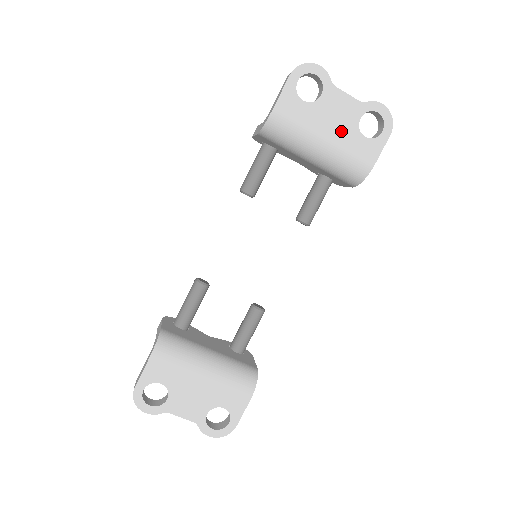
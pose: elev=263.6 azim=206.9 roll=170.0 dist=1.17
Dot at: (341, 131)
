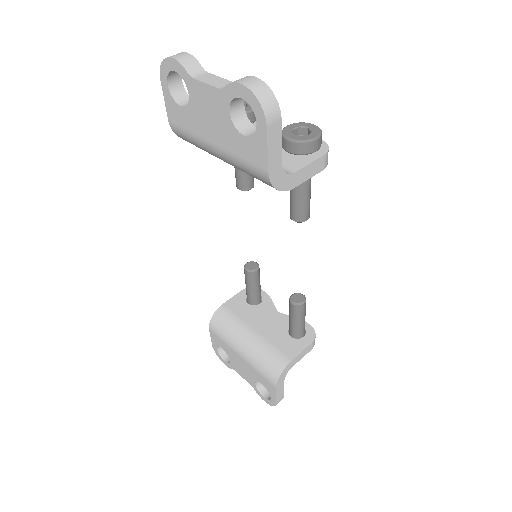
Dot at: (221, 133)
